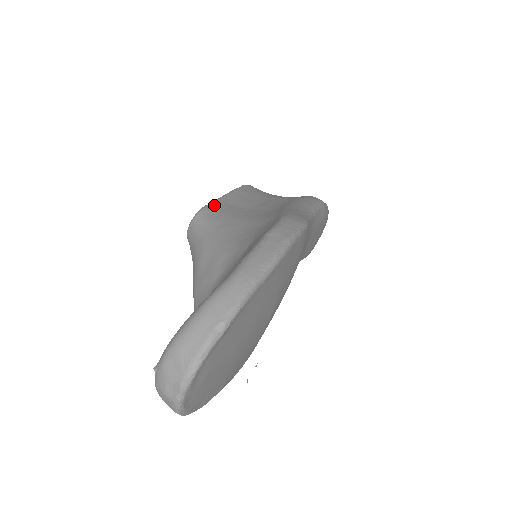
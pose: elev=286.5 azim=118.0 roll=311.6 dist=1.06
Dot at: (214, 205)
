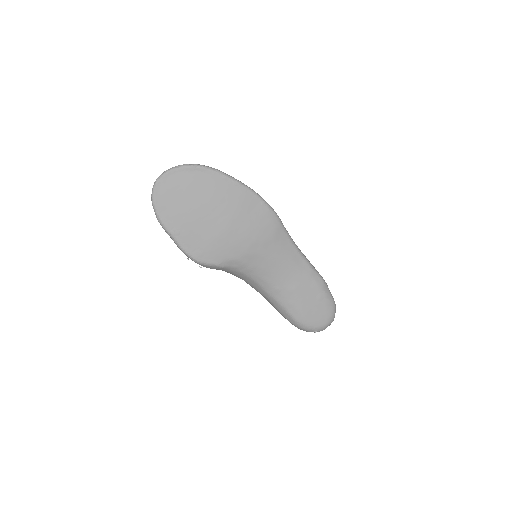
Dot at: occluded
